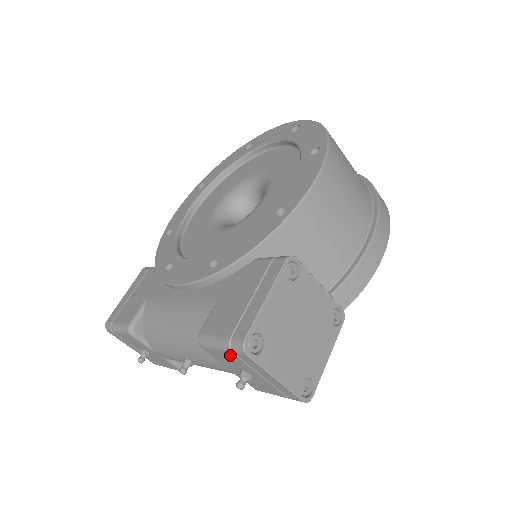
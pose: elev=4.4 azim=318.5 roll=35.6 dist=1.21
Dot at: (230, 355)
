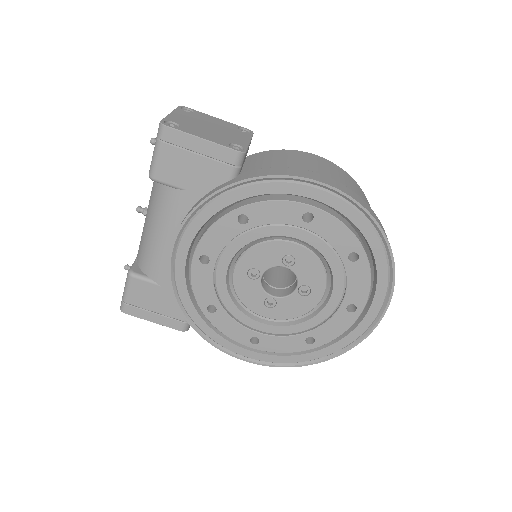
Dot at: occluded
